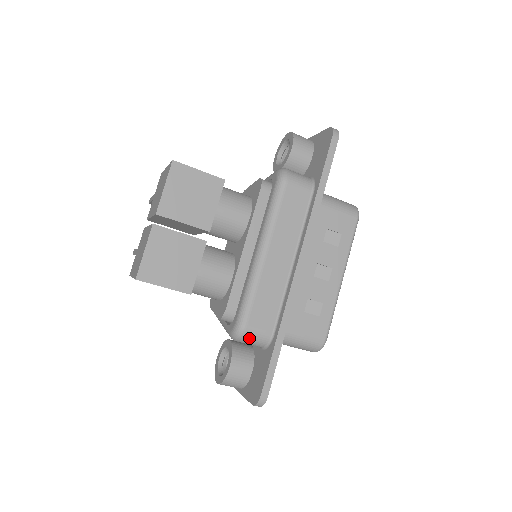
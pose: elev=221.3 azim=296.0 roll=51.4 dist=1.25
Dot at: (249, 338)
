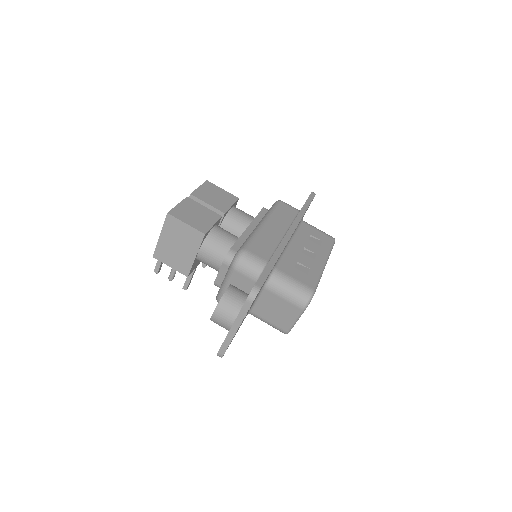
Dot at: (248, 260)
